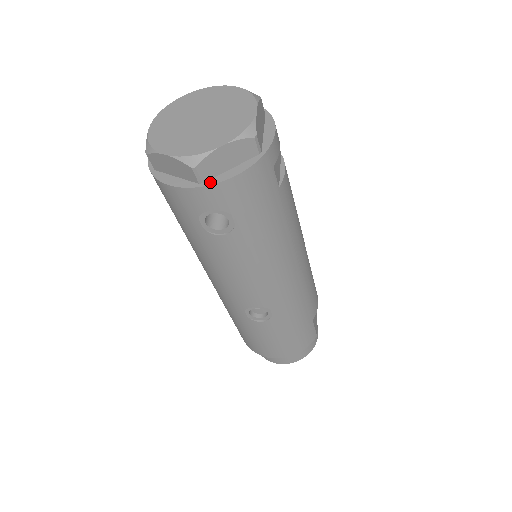
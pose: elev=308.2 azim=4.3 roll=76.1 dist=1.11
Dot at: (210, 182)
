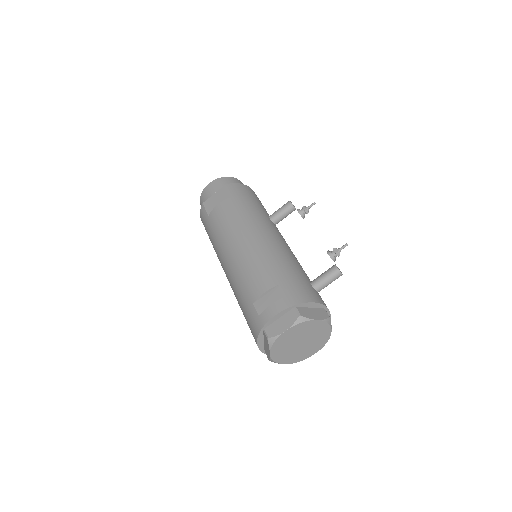
Dot at: occluded
